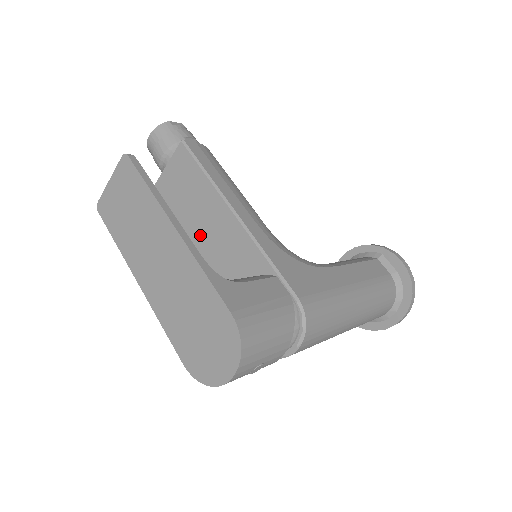
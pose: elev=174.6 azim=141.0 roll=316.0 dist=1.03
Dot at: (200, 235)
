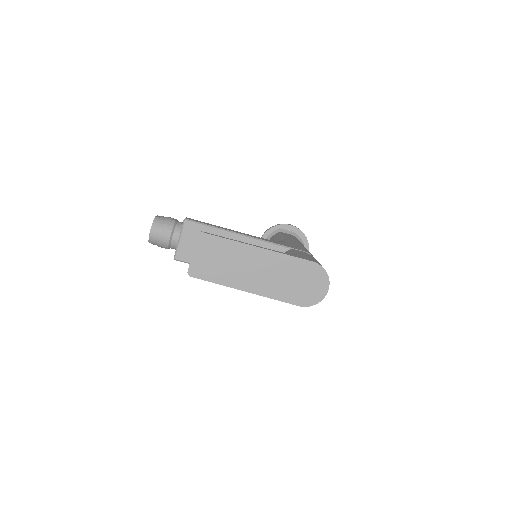
Dot at: occluded
